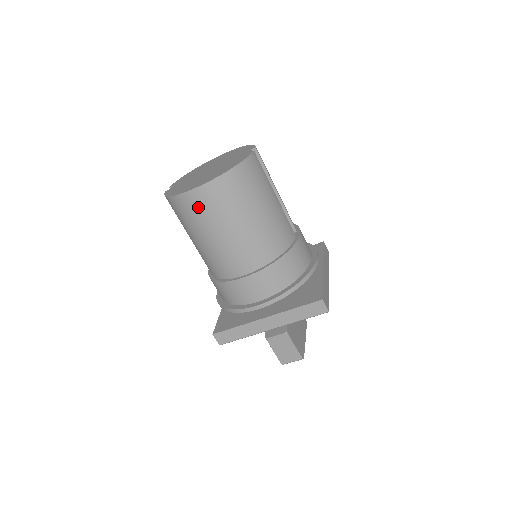
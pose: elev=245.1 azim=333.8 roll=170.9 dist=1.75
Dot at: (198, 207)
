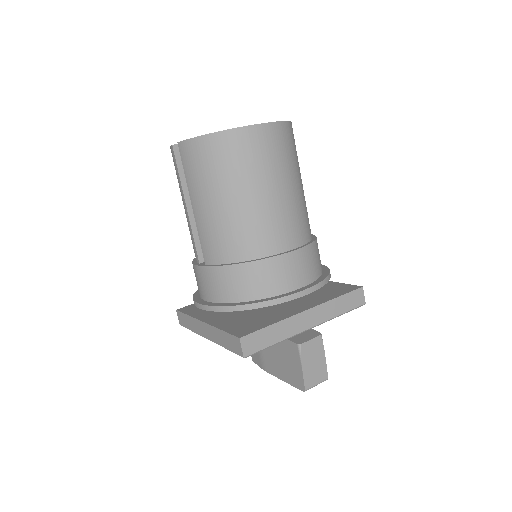
Dot at: (258, 148)
